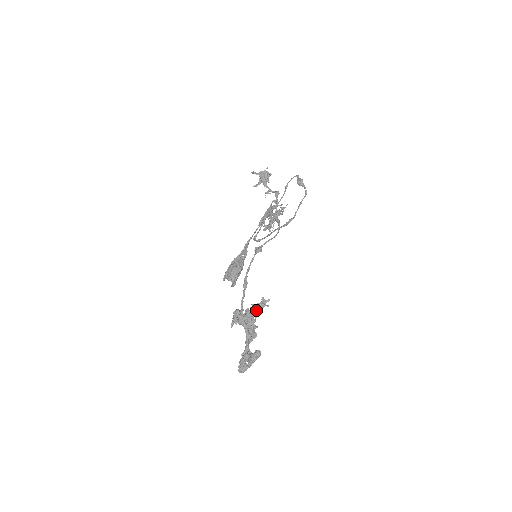
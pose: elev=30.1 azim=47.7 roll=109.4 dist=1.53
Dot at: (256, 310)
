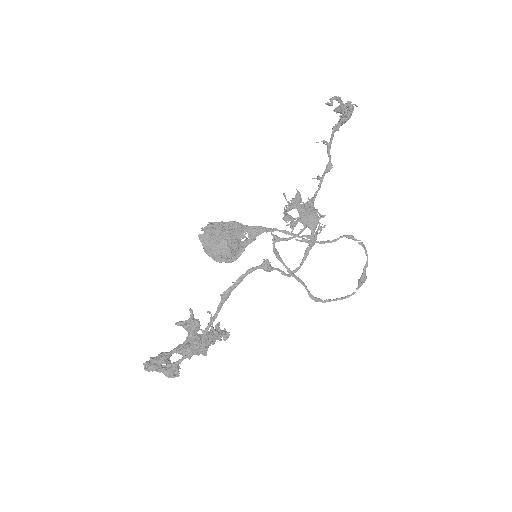
Dot at: (214, 342)
